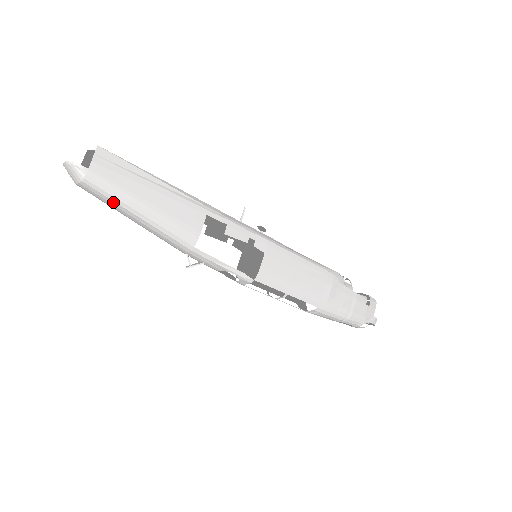
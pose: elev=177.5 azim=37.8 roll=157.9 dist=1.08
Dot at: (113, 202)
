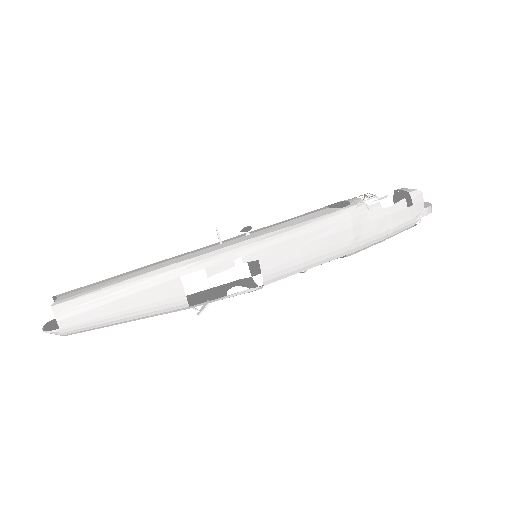
Dot at: (99, 328)
